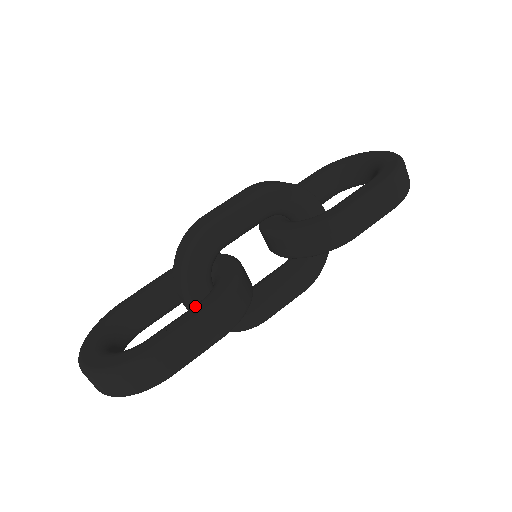
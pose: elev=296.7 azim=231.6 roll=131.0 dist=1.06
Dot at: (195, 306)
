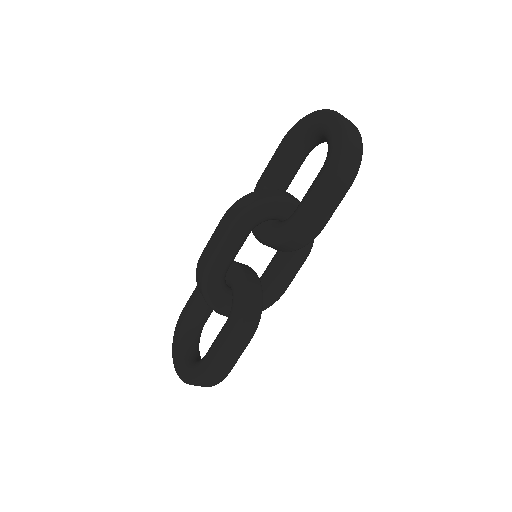
Dot at: (224, 327)
